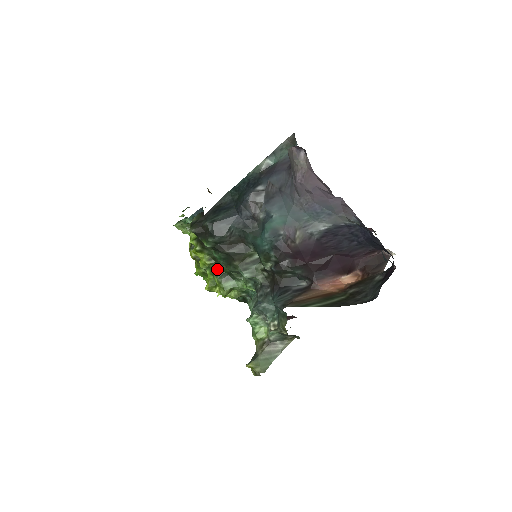
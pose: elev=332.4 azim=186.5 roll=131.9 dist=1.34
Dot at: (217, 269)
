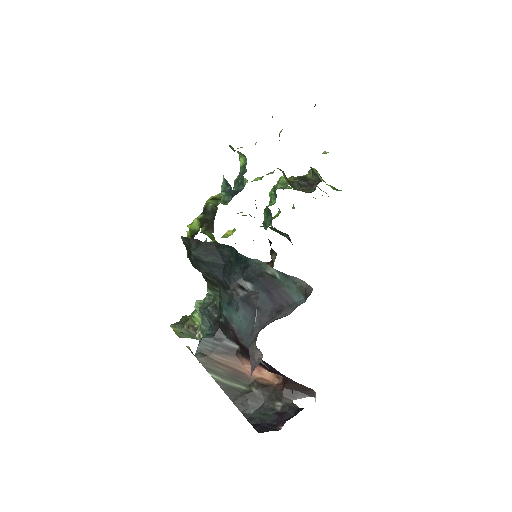
Dot at: occluded
